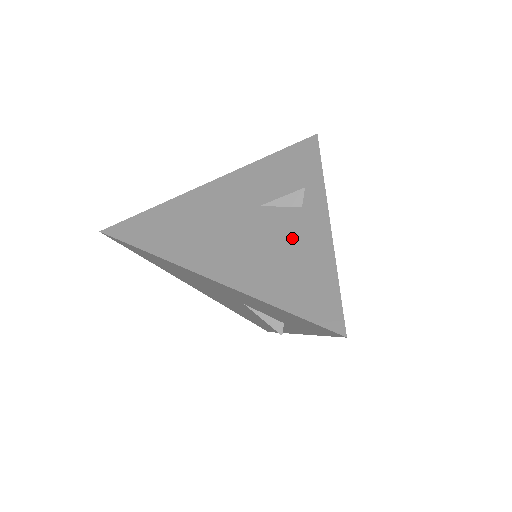
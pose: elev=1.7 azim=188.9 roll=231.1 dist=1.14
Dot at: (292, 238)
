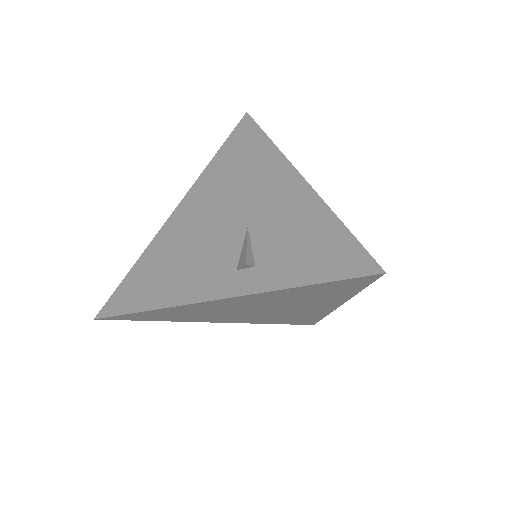
Dot at: occluded
